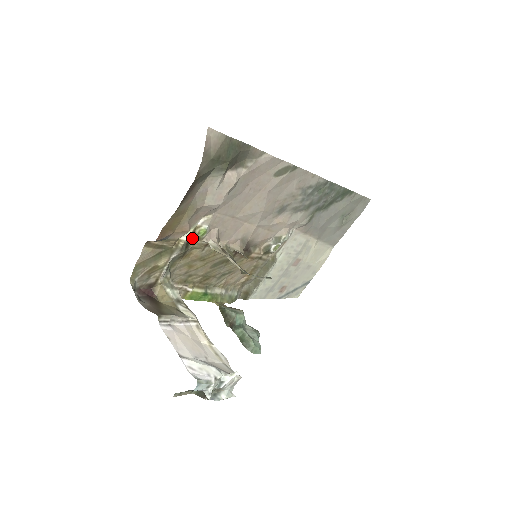
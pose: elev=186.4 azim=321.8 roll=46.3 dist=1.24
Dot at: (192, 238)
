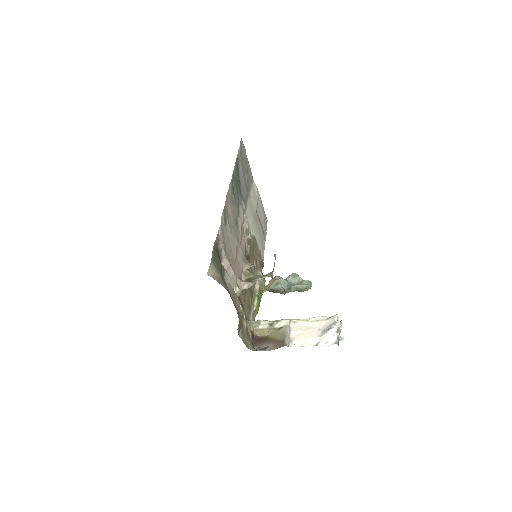
Dot at: (239, 300)
